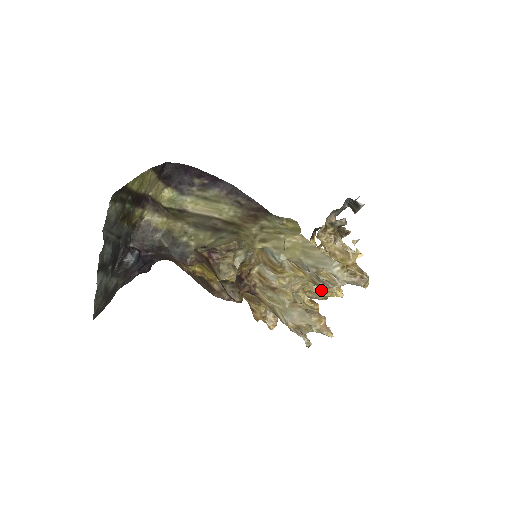
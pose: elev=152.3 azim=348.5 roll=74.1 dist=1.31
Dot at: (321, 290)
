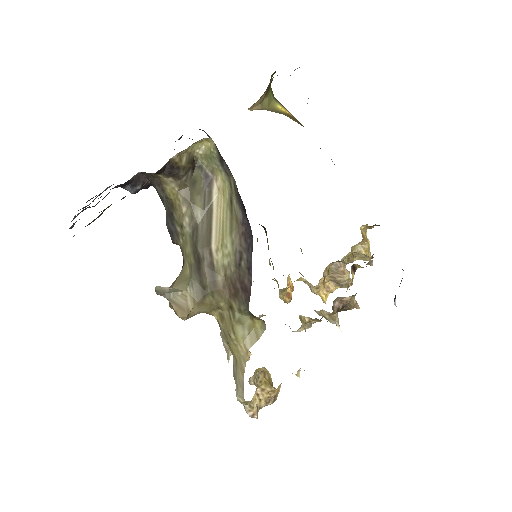
Dot at: occluded
